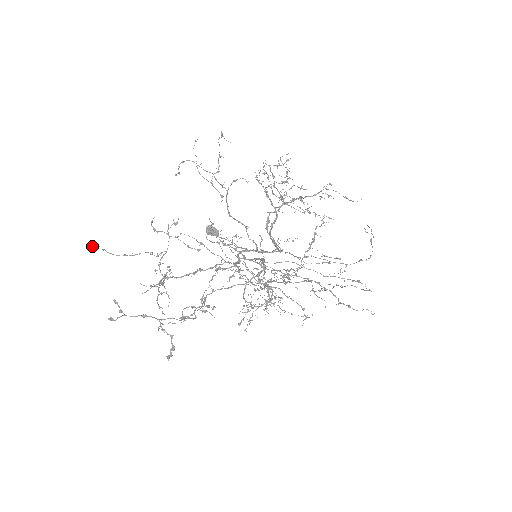
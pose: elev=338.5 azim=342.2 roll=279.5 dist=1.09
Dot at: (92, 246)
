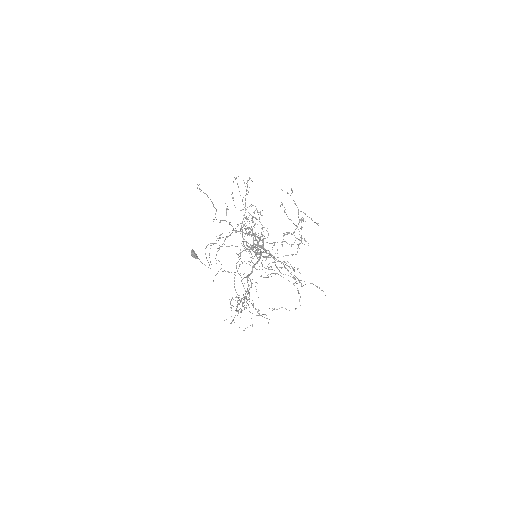
Dot at: (197, 187)
